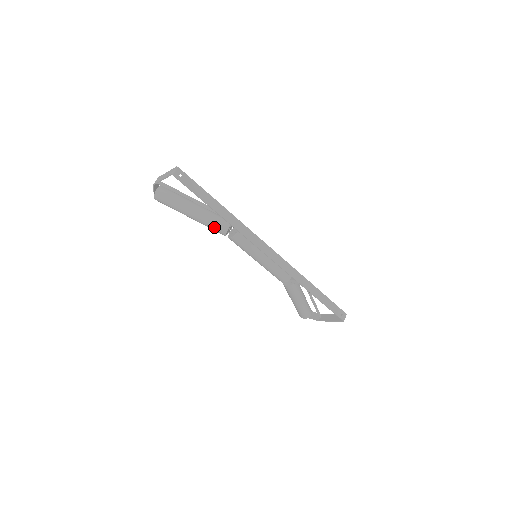
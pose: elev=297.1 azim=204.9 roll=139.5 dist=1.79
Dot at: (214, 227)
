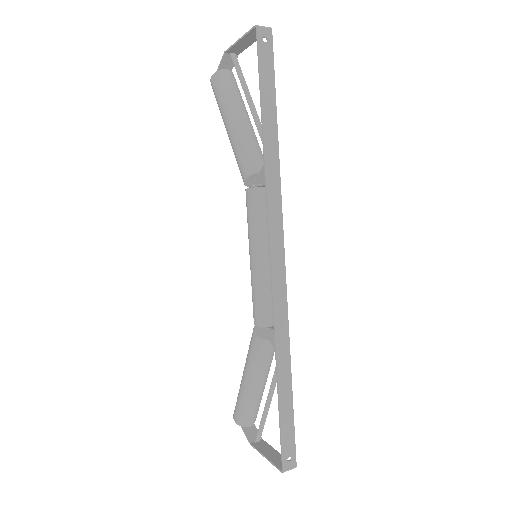
Dot at: (242, 158)
